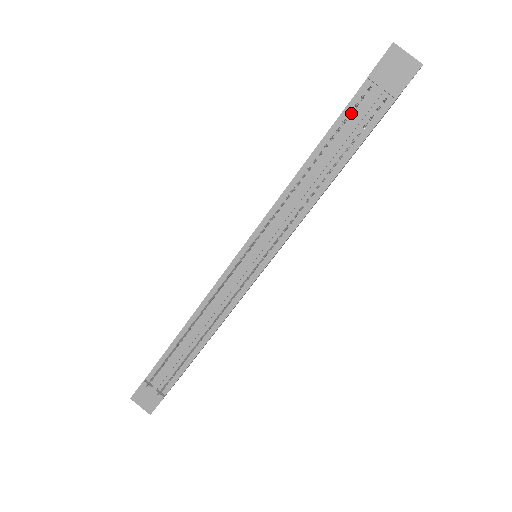
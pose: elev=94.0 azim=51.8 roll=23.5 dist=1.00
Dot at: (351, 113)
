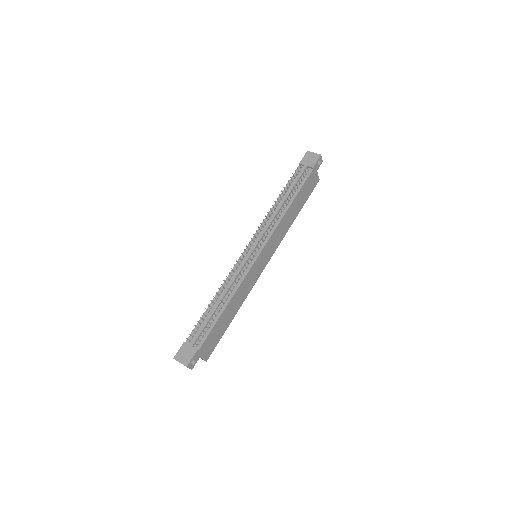
Dot at: occluded
